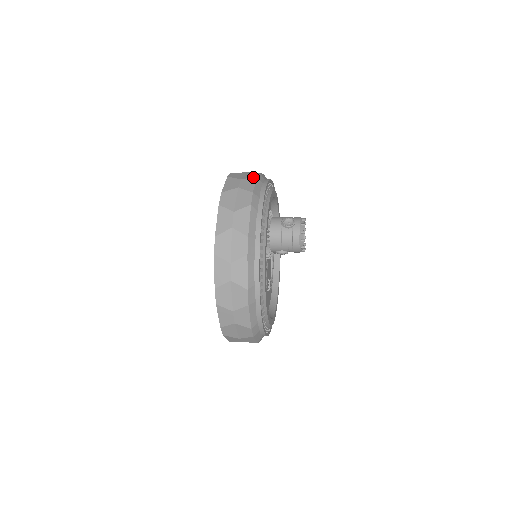
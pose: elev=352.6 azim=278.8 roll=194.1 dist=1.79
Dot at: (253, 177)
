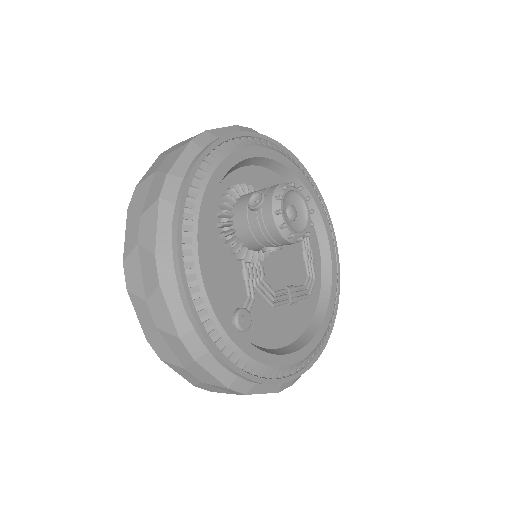
Dot at: (184, 144)
